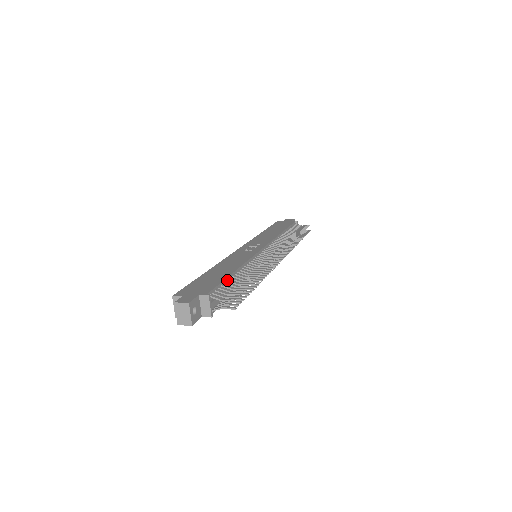
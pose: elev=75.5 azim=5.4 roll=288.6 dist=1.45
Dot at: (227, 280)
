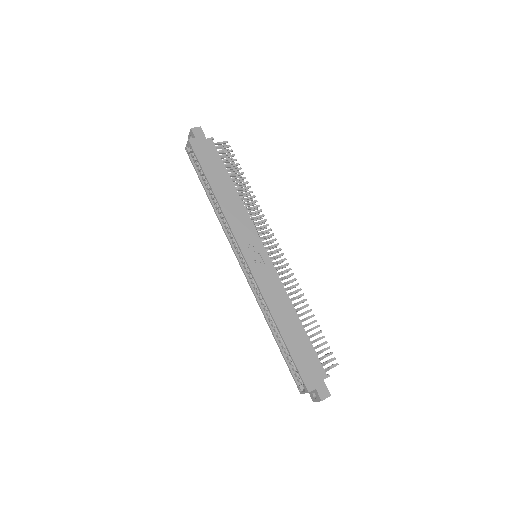
Dot at: (308, 339)
